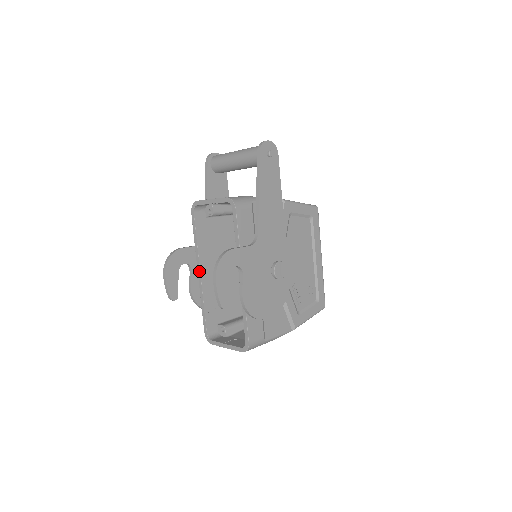
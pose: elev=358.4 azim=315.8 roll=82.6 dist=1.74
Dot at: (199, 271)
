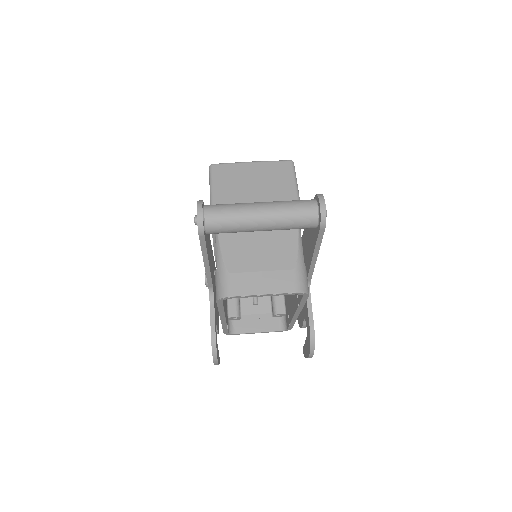
Dot at: (224, 320)
